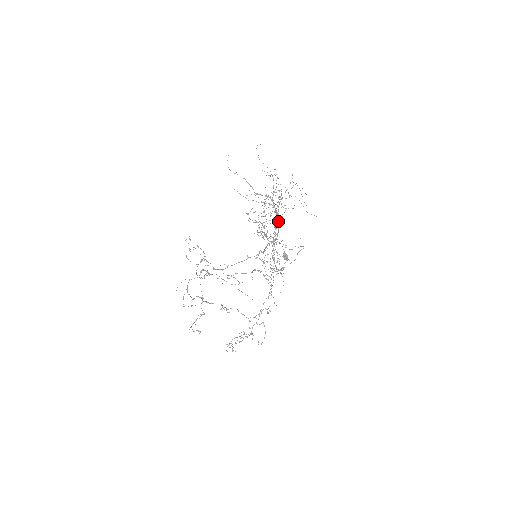
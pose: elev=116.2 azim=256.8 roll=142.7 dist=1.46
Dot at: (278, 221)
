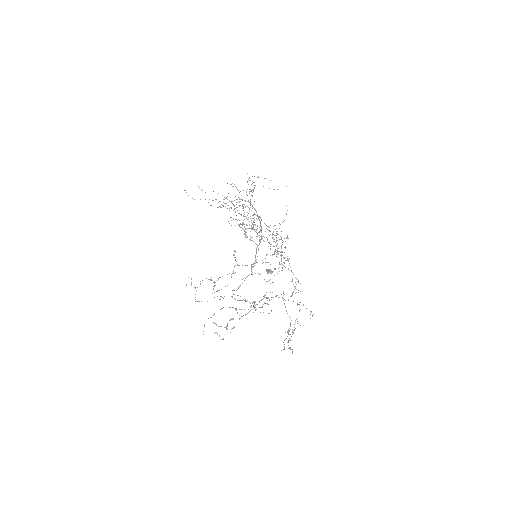
Dot at: occluded
